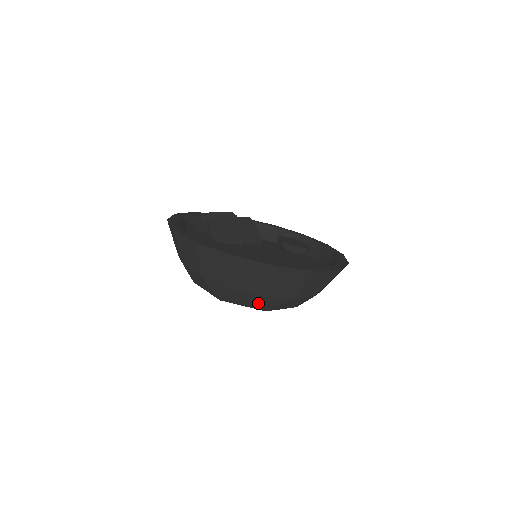
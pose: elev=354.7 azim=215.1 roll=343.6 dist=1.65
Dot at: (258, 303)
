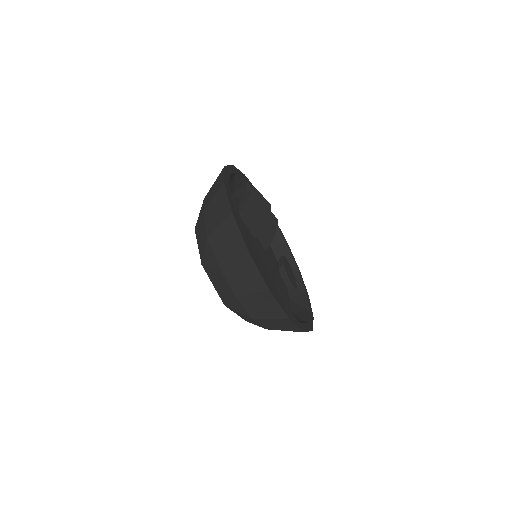
Dot at: (226, 295)
